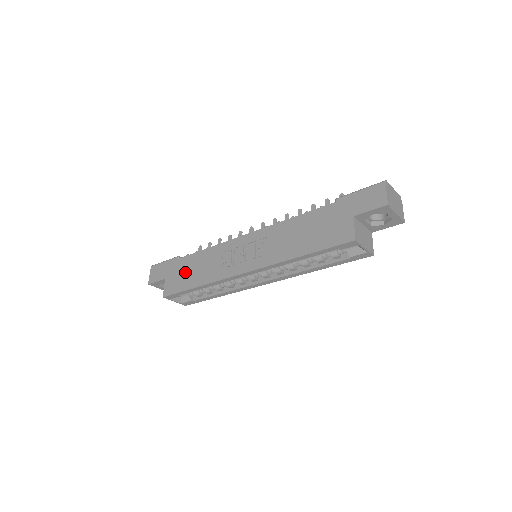
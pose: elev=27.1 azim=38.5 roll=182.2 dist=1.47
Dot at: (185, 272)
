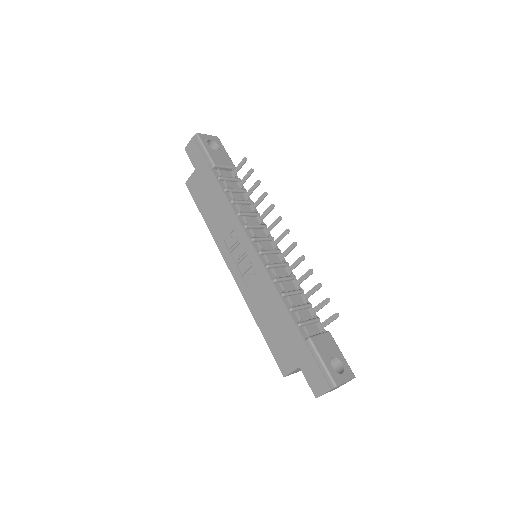
Dot at: (207, 193)
